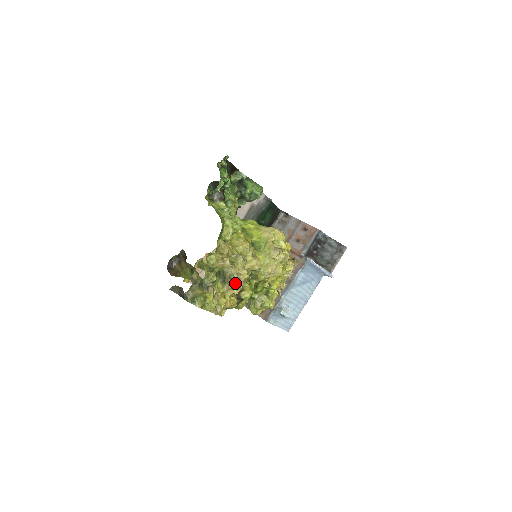
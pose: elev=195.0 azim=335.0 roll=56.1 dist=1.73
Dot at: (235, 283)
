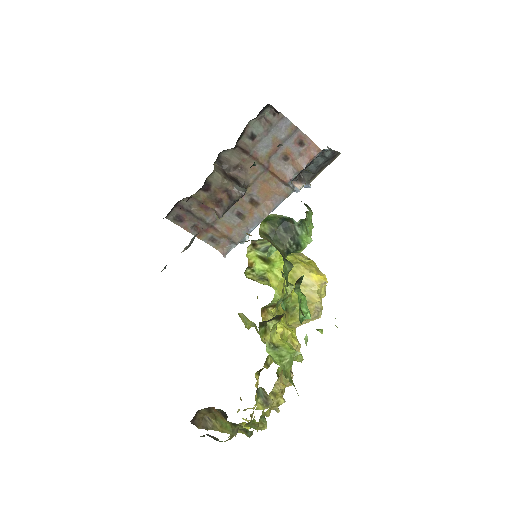
Dot at: occluded
